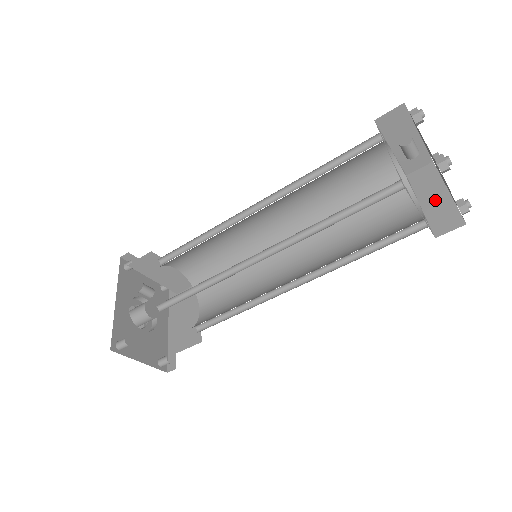
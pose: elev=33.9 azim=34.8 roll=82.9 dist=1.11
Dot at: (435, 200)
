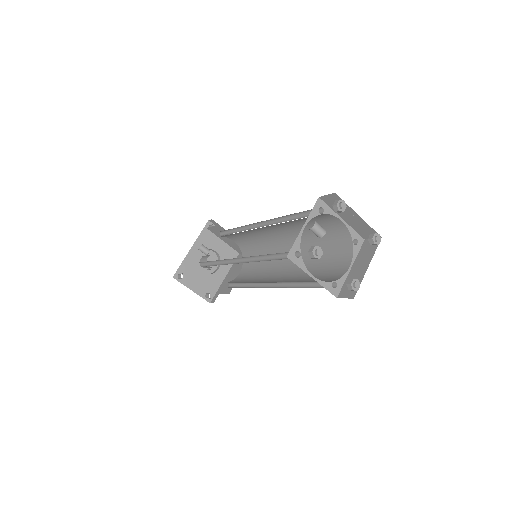
Dot at: (358, 270)
